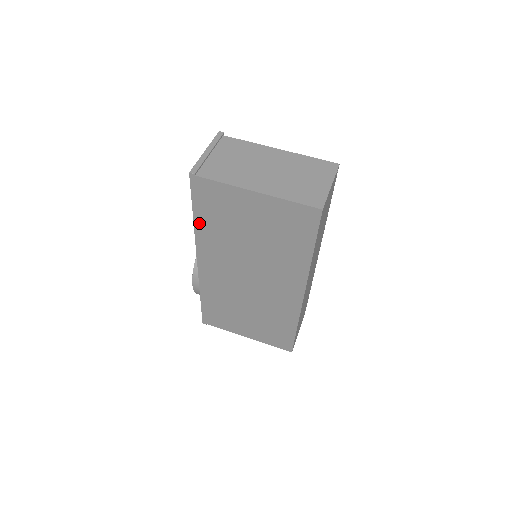
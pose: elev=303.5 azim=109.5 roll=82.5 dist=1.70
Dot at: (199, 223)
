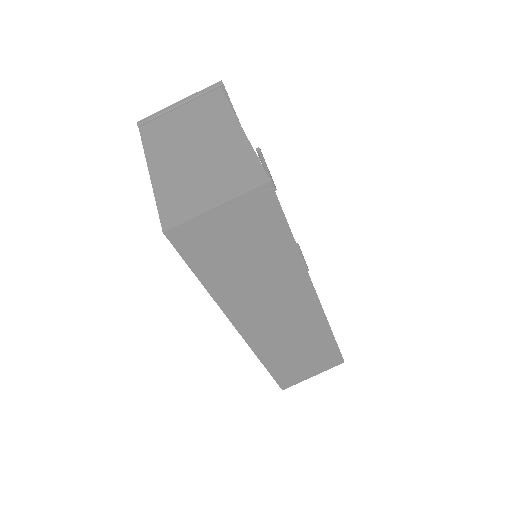
Dot at: occluded
